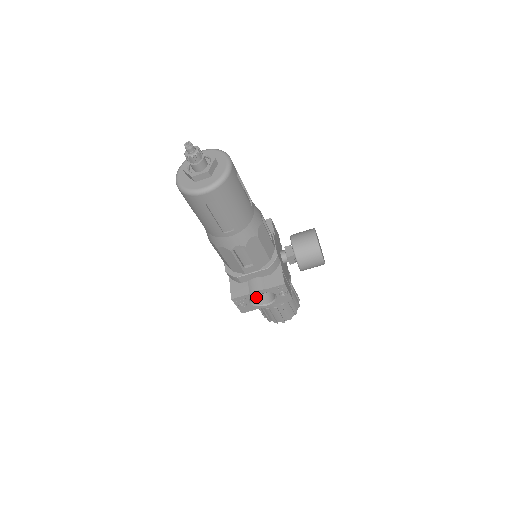
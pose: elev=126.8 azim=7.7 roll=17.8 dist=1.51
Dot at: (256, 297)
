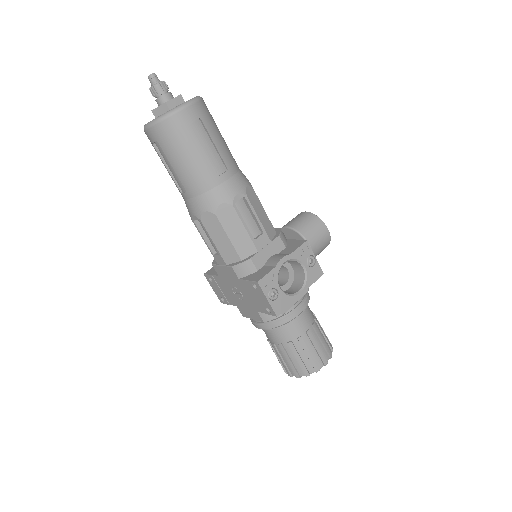
Dot at: occluded
